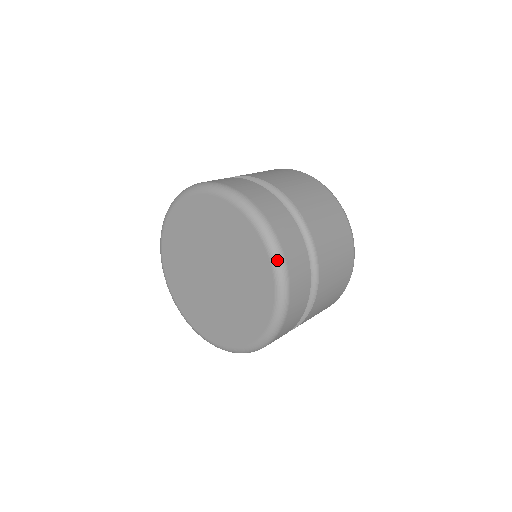
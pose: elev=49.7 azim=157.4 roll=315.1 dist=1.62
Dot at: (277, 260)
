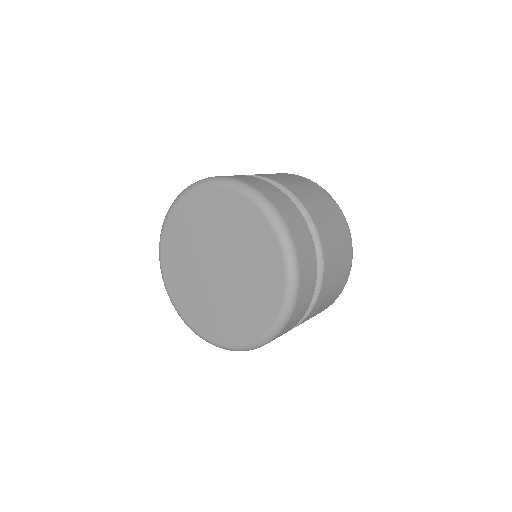
Dot at: (292, 274)
